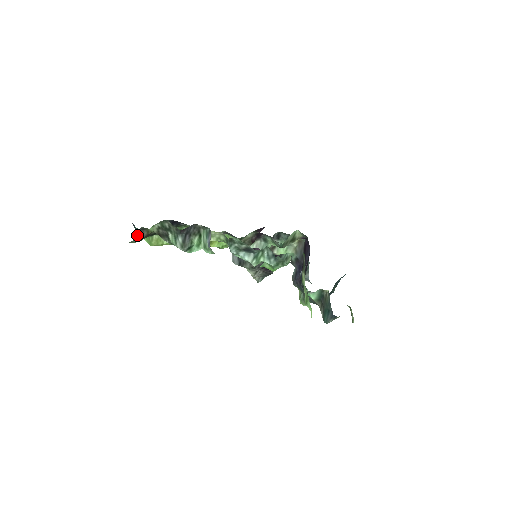
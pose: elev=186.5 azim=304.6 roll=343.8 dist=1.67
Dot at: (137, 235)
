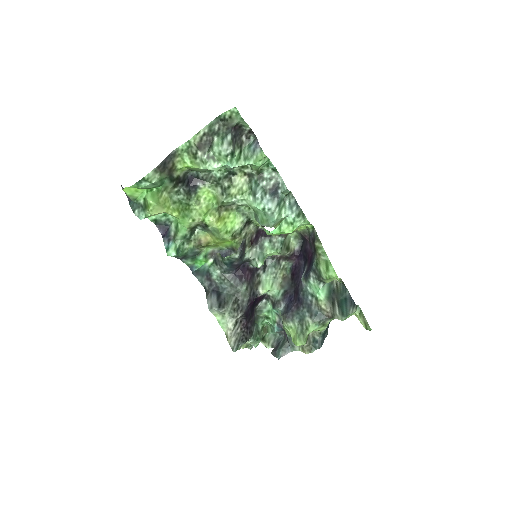
Dot at: (163, 161)
